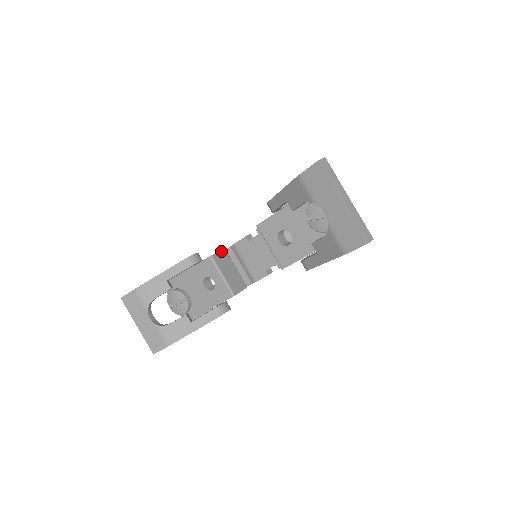
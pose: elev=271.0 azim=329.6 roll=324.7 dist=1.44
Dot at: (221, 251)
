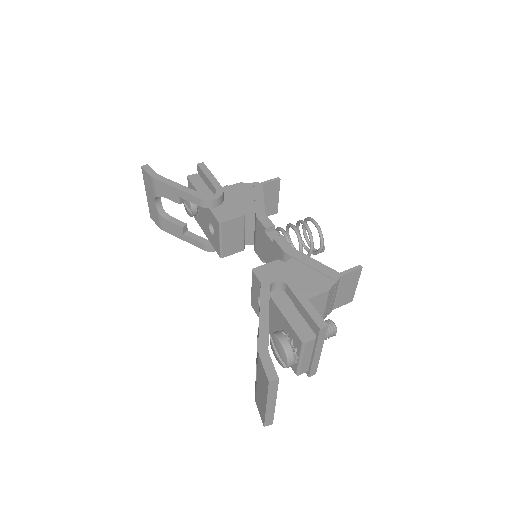
Dot at: (237, 218)
